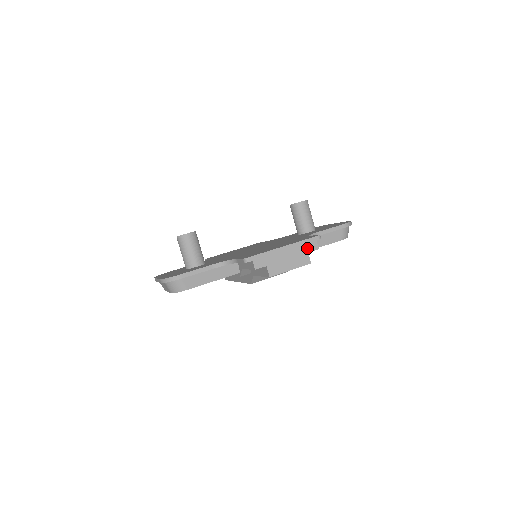
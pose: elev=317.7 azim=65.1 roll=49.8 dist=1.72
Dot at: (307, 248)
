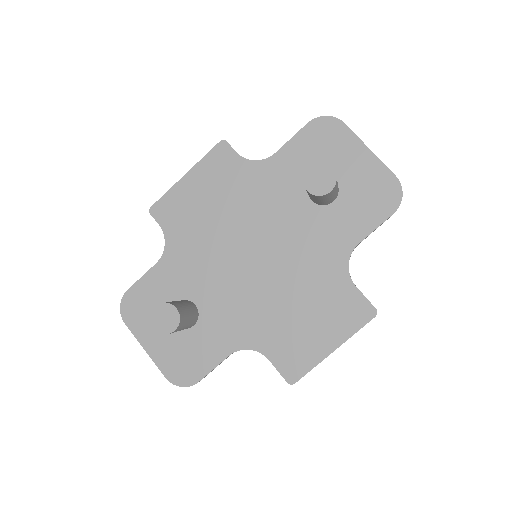
Dot at: occluded
